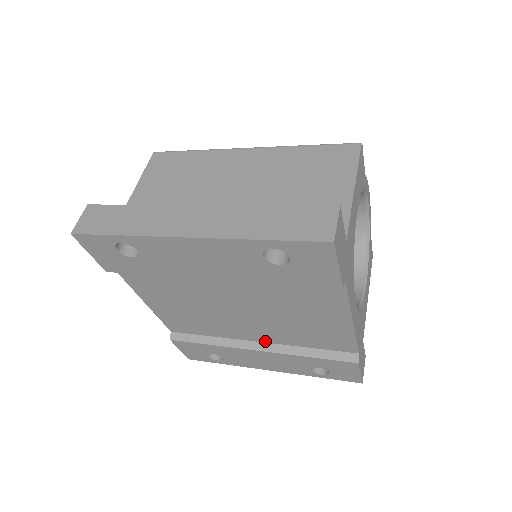
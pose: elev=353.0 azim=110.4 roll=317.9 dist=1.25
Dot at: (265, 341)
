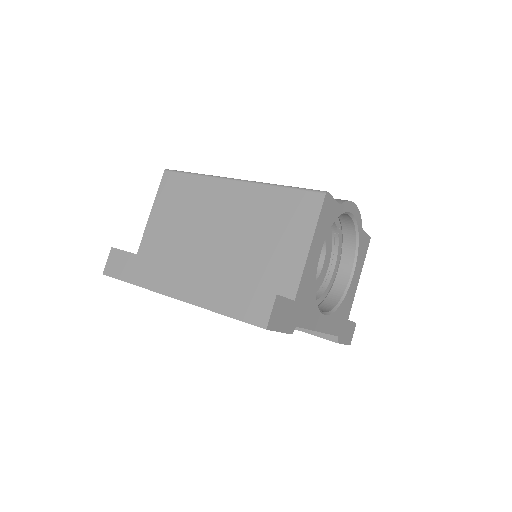
Dot at: occluded
